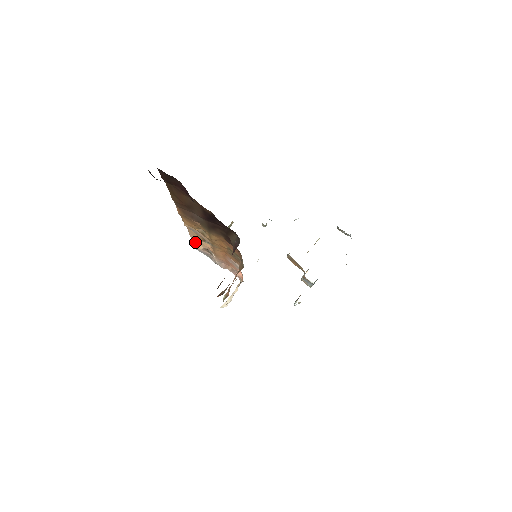
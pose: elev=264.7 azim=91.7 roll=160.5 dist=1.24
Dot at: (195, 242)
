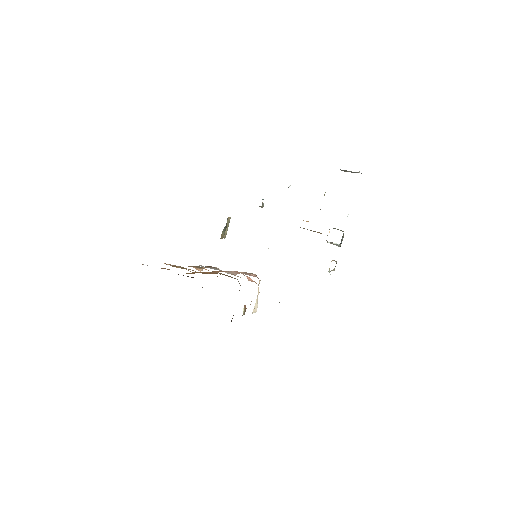
Dot at: occluded
